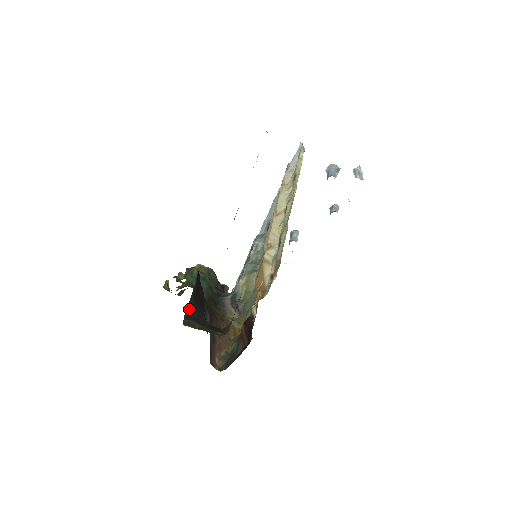
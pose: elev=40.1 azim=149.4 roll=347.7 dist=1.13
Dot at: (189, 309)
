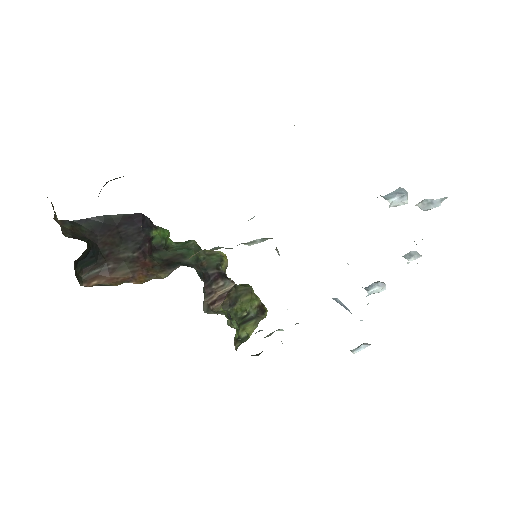
Dot at: (85, 221)
